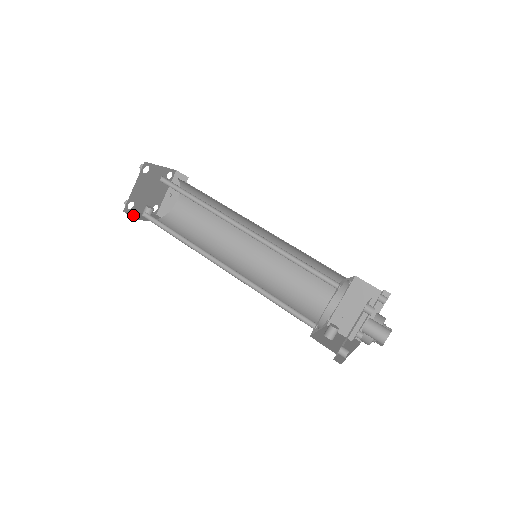
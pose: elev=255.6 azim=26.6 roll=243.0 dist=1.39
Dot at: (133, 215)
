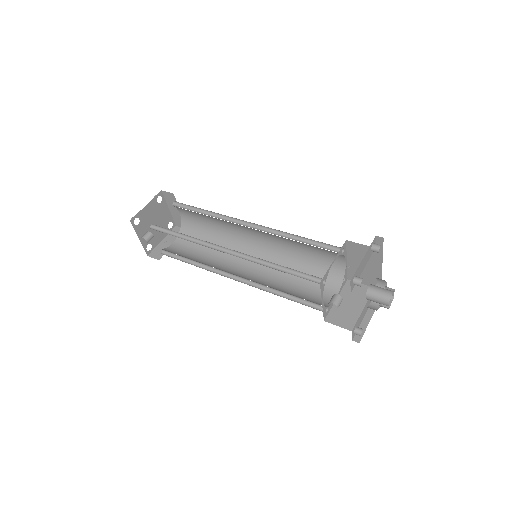
Dot at: occluded
